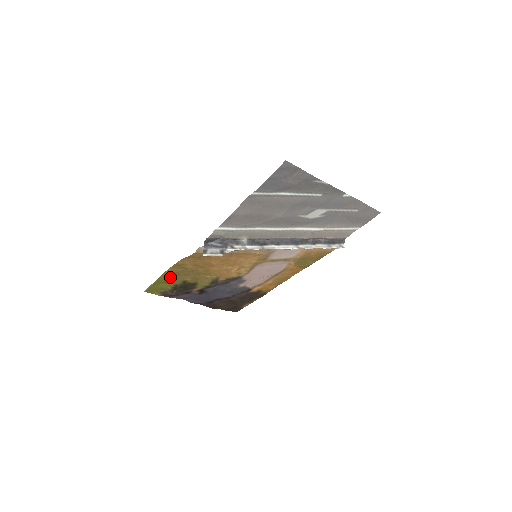
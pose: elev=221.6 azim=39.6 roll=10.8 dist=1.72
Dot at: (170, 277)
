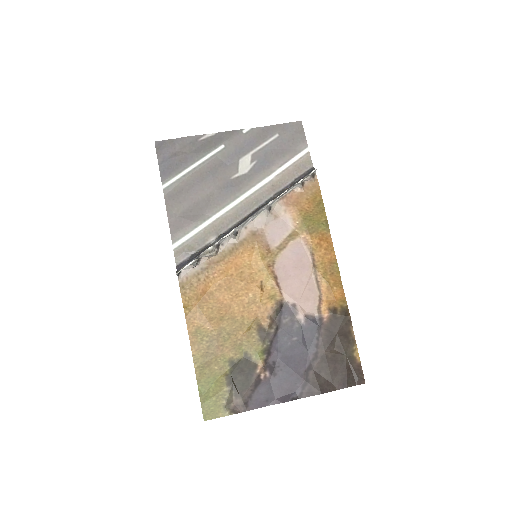
Dot at: (207, 367)
